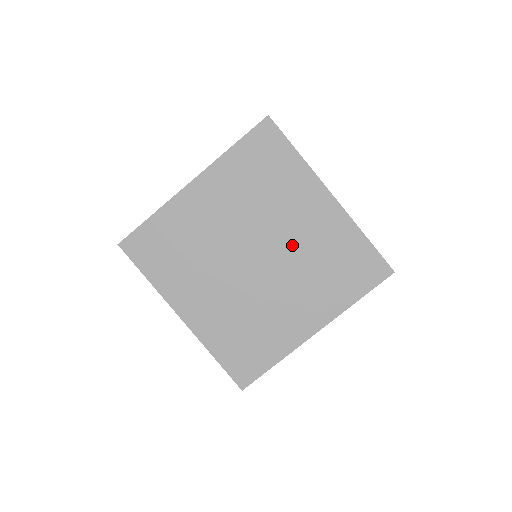
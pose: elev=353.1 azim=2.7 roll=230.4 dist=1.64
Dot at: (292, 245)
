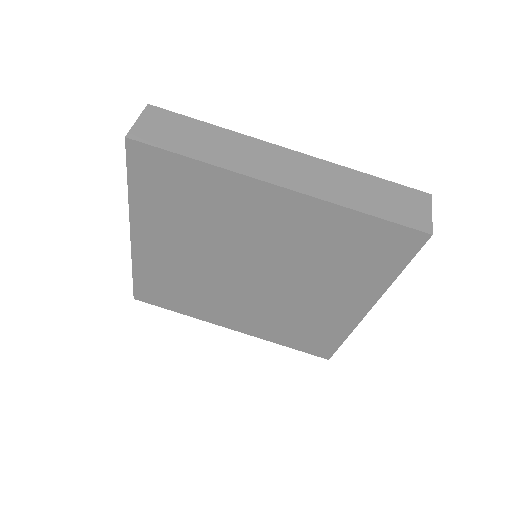
Dot at: (277, 252)
